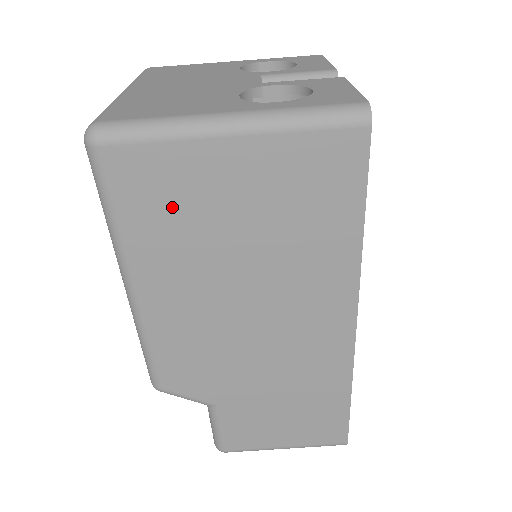
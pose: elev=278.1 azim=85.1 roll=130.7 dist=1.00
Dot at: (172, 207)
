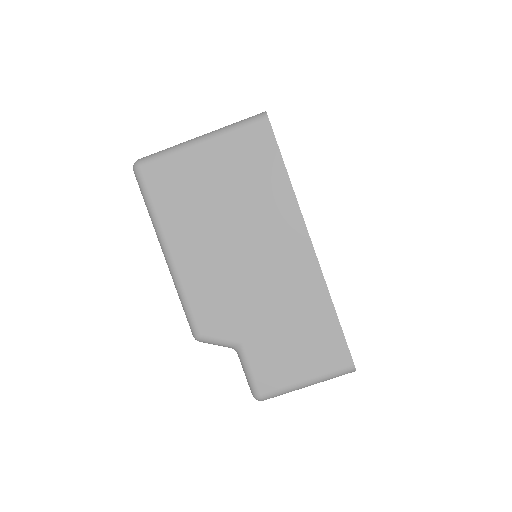
Dot at: (181, 191)
